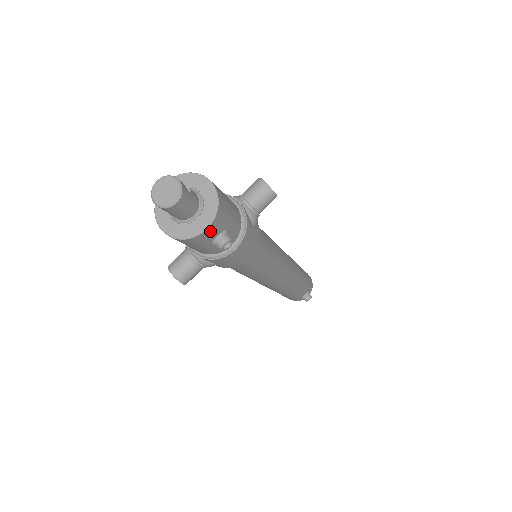
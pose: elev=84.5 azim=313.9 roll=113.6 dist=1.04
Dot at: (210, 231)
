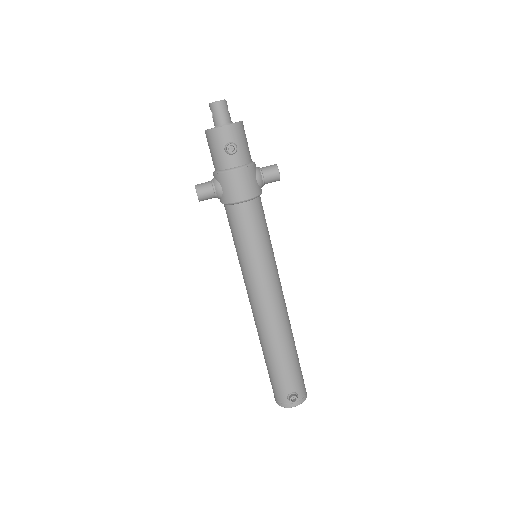
Dot at: (227, 131)
